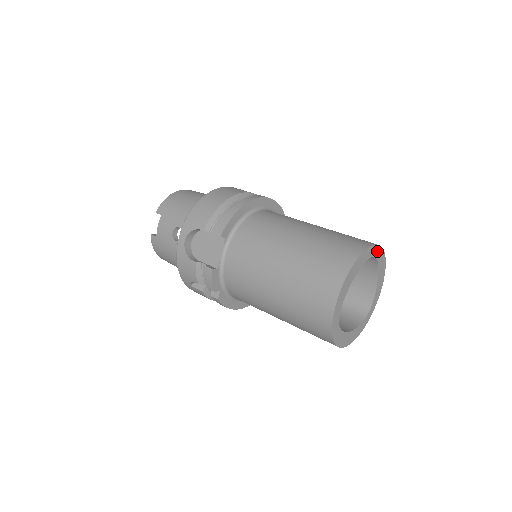
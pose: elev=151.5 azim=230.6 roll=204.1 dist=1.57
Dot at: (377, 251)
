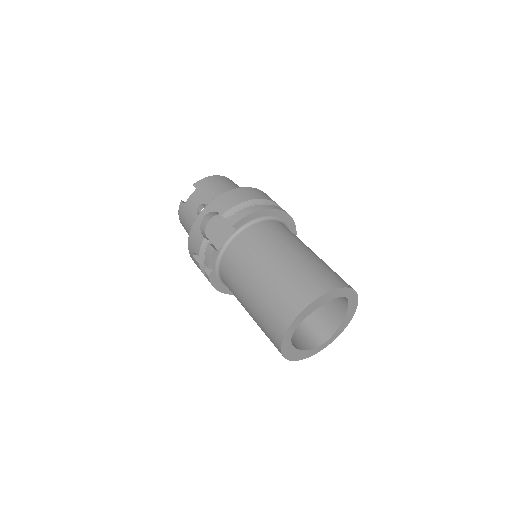
Dot at: (351, 295)
